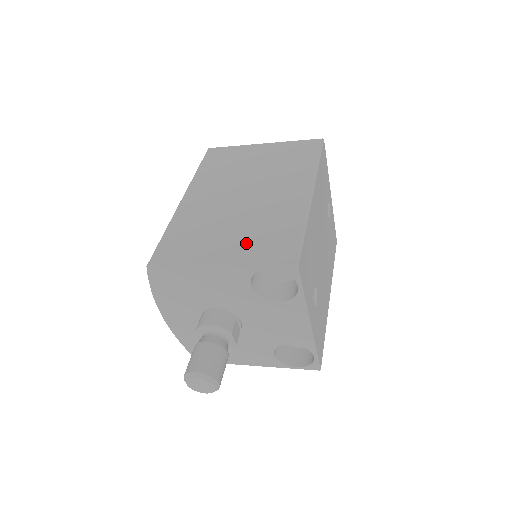
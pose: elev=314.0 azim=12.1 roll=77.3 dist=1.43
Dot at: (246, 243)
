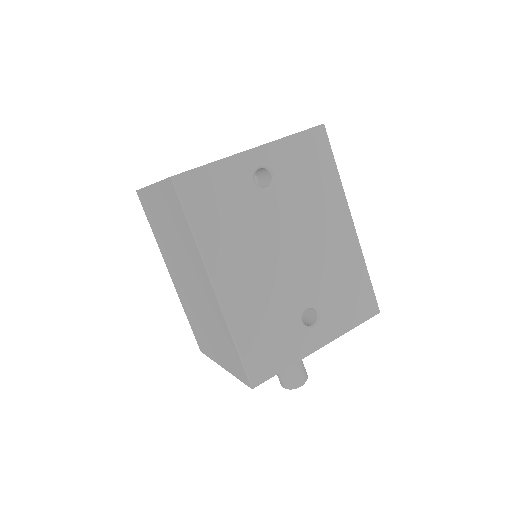
Dot at: (220, 349)
